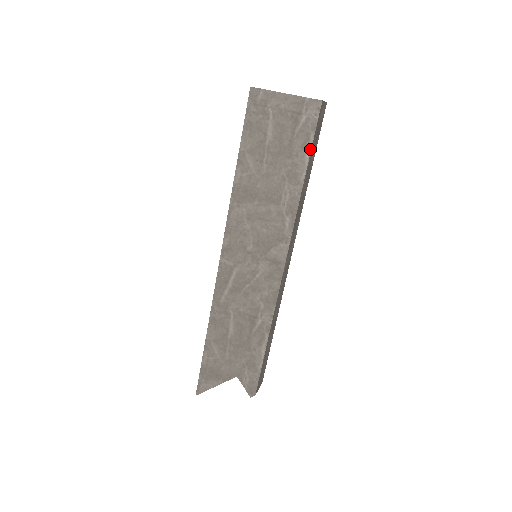
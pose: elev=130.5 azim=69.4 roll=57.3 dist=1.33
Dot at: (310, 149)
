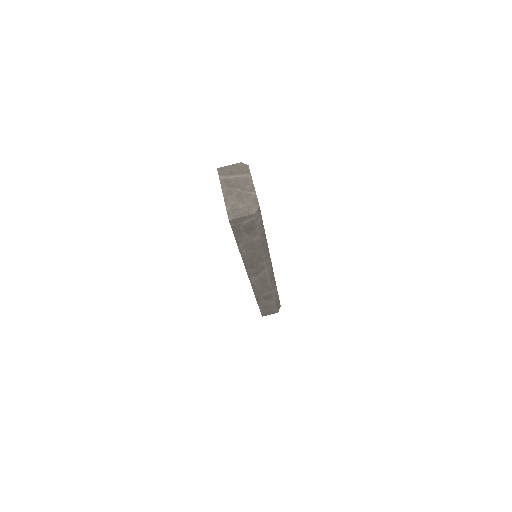
Dot at: (235, 239)
